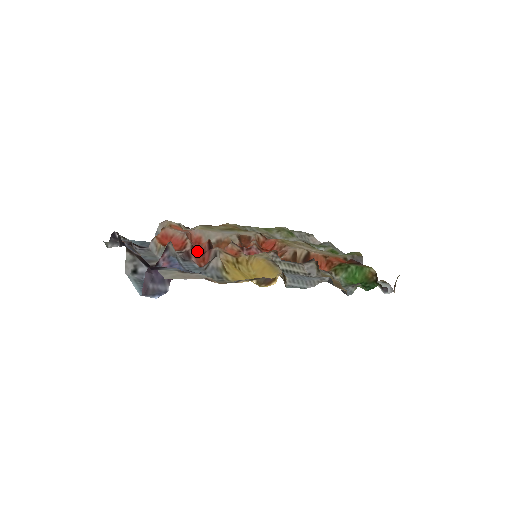
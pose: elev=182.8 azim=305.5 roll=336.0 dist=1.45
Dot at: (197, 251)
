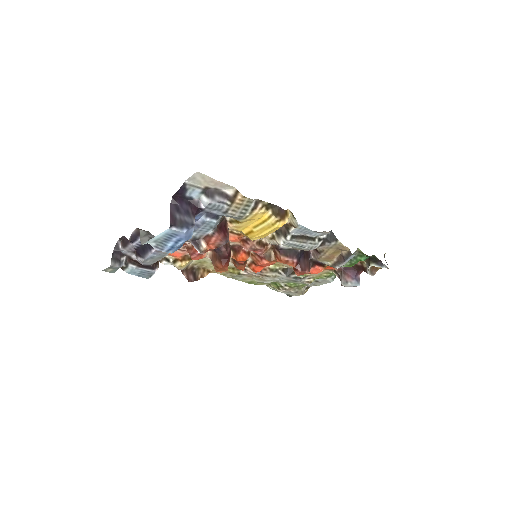
Dot at: occluded
